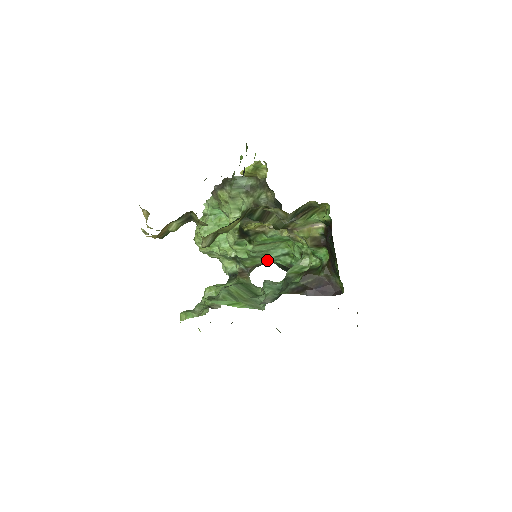
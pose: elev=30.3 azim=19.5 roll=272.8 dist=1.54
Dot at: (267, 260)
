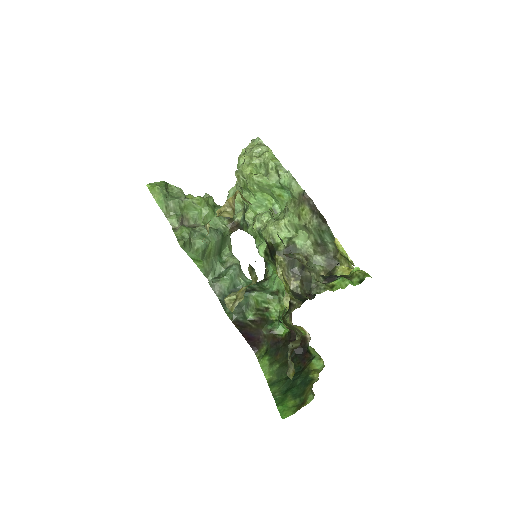
Dot at: occluded
